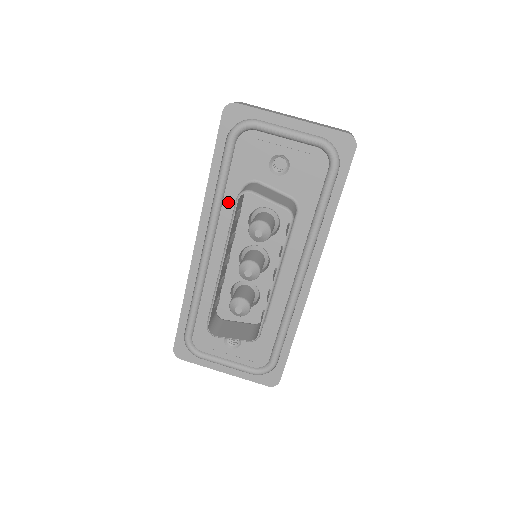
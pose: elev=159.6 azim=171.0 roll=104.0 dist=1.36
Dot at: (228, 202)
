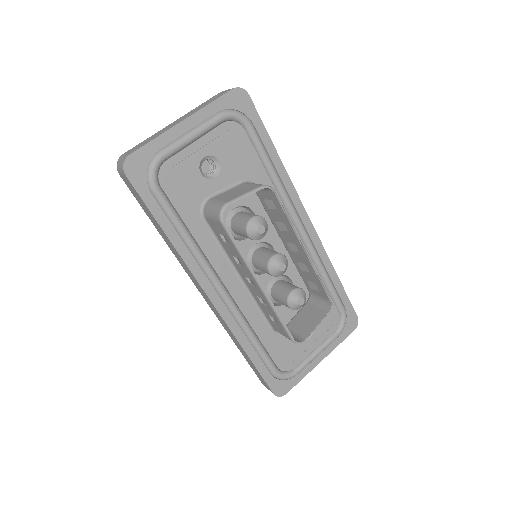
Dot at: (202, 240)
